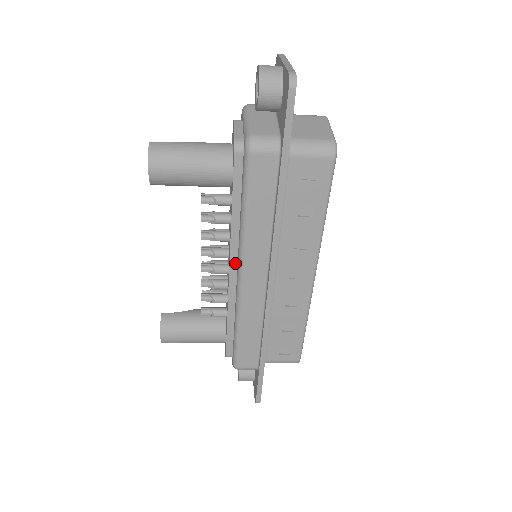
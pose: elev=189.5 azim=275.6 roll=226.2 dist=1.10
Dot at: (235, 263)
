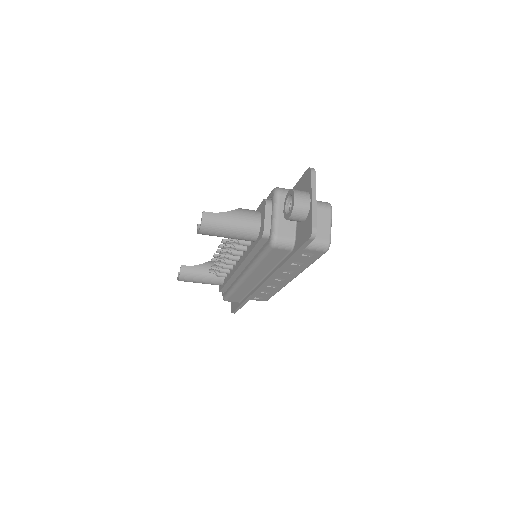
Dot at: (242, 268)
